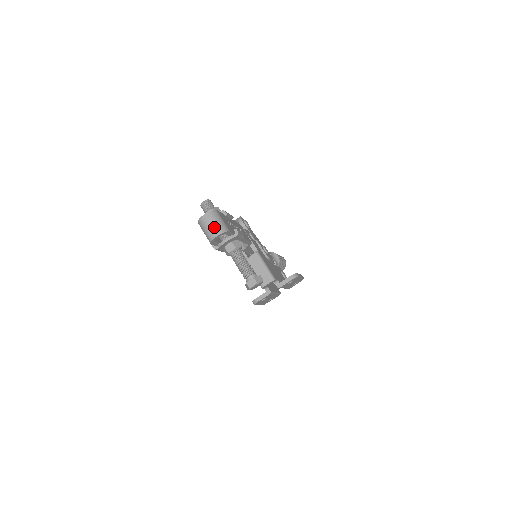
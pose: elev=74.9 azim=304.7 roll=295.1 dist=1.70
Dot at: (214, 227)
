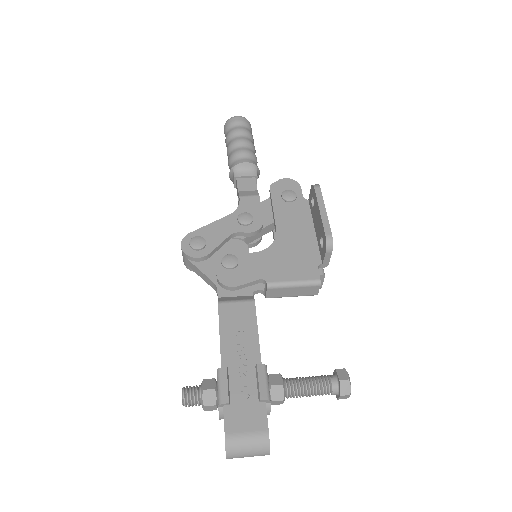
Dot at: (254, 455)
